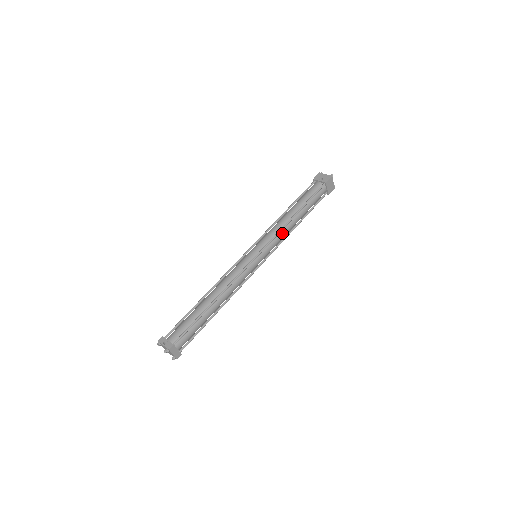
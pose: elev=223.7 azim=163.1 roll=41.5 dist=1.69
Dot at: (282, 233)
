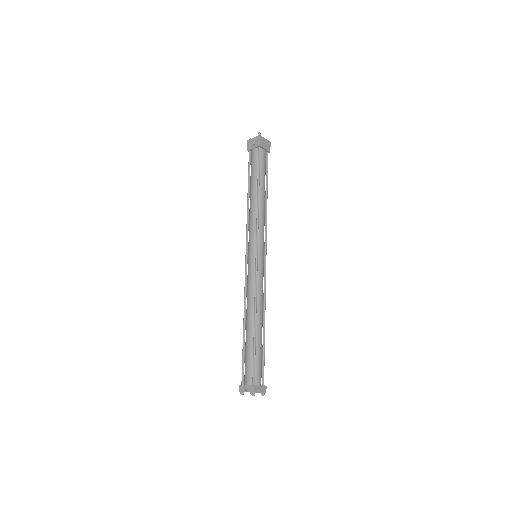
Dot at: (260, 219)
